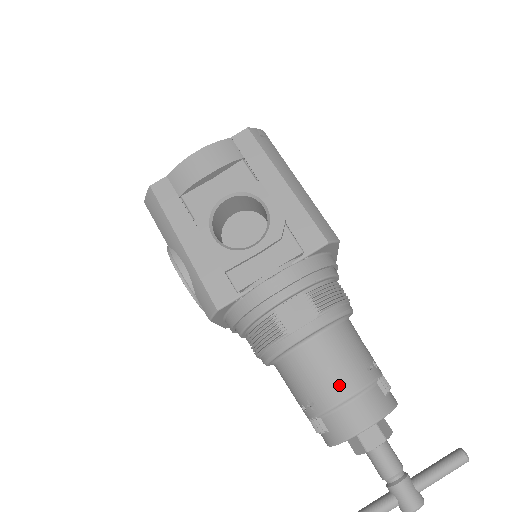
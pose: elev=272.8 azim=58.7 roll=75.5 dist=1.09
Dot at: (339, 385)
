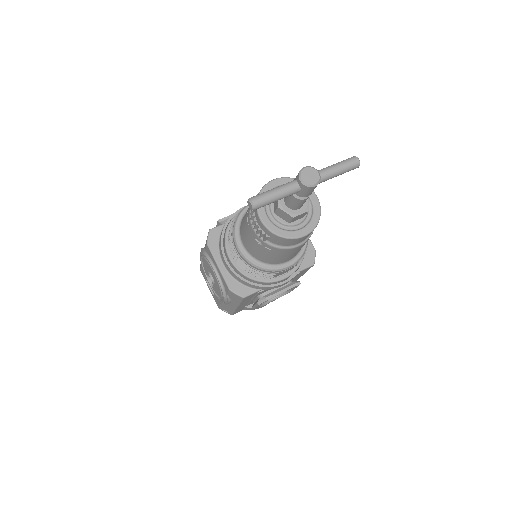
Dot at: occluded
